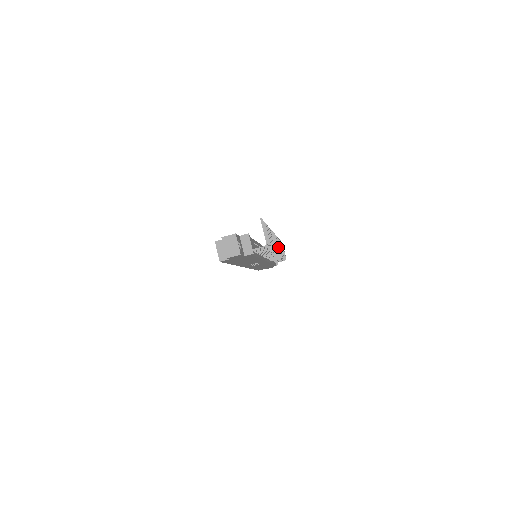
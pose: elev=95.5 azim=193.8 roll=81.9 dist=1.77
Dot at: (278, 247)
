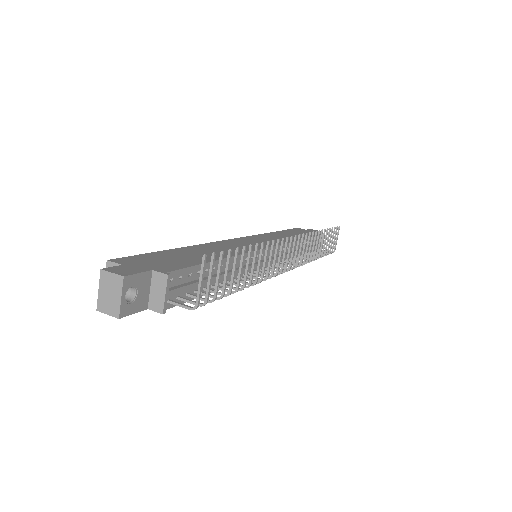
Dot at: (299, 255)
